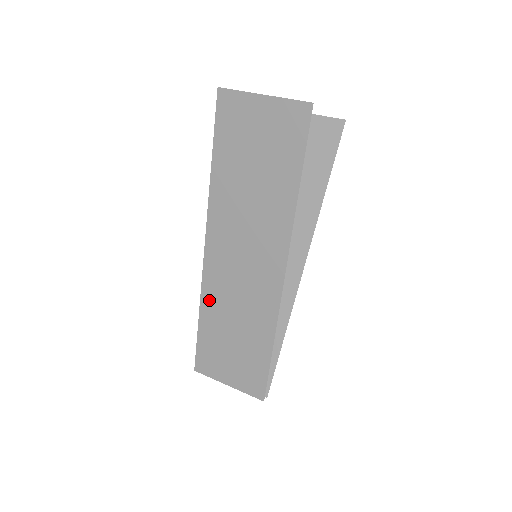
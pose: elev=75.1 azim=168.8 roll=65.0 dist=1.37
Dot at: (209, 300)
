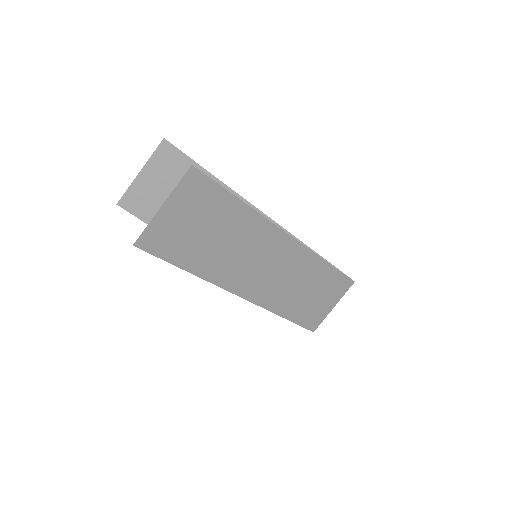
Dot at: (277, 305)
